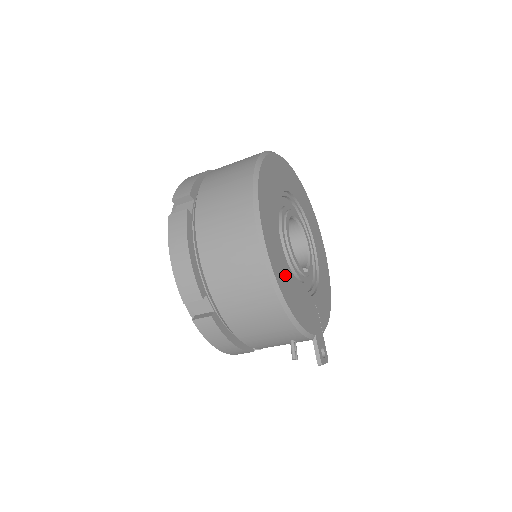
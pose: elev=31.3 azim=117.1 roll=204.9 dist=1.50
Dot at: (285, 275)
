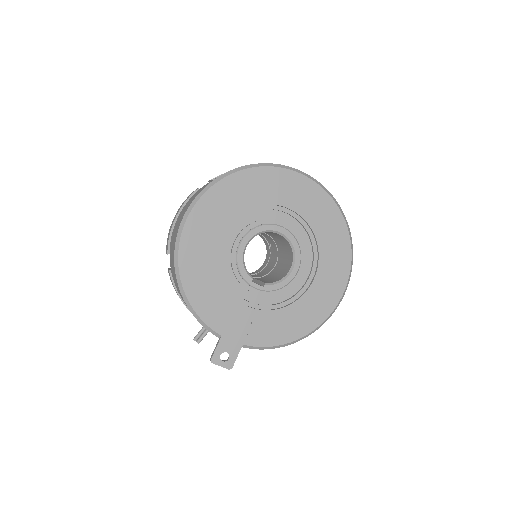
Dot at: (202, 264)
